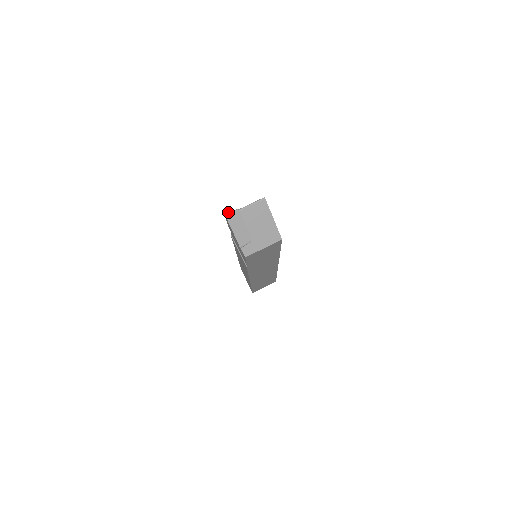
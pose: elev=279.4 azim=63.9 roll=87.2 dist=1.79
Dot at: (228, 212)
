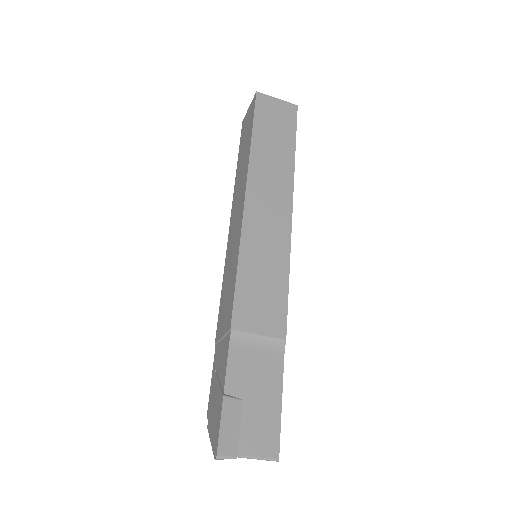
Dot at: (222, 459)
